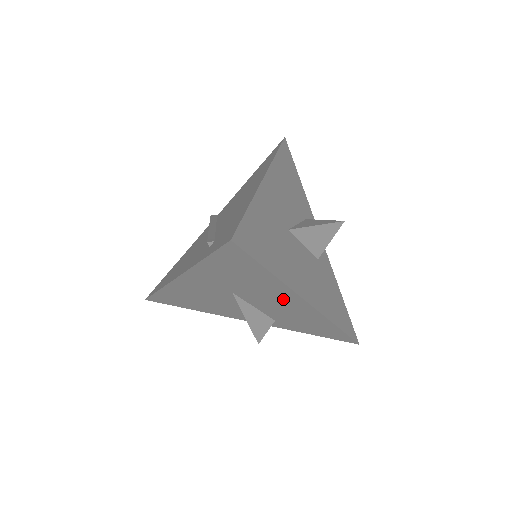
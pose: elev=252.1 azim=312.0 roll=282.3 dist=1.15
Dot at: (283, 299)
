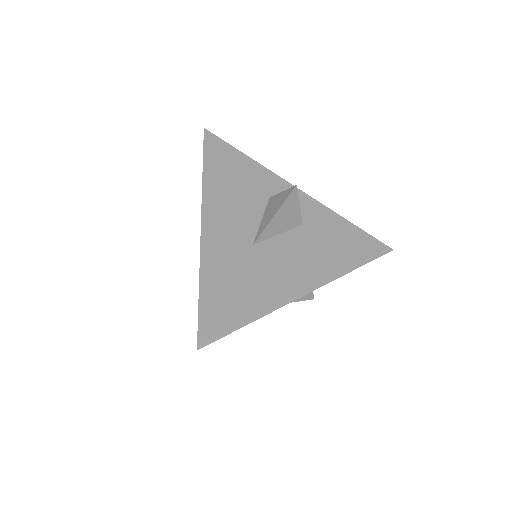
Dot at: occluded
